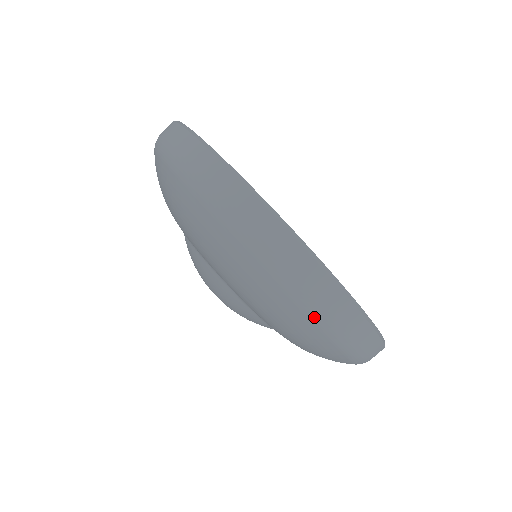
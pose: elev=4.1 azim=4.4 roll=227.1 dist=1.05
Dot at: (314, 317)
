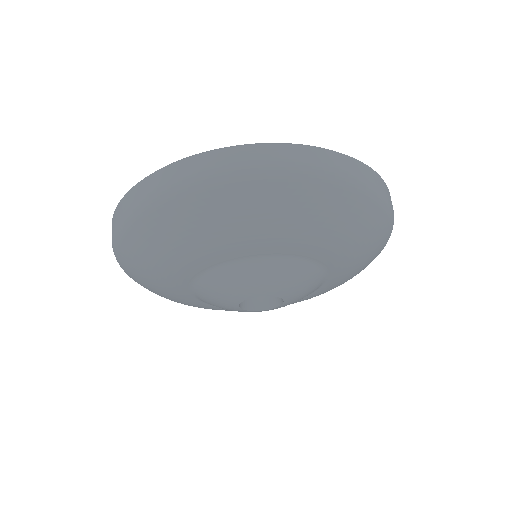
Dot at: (376, 198)
